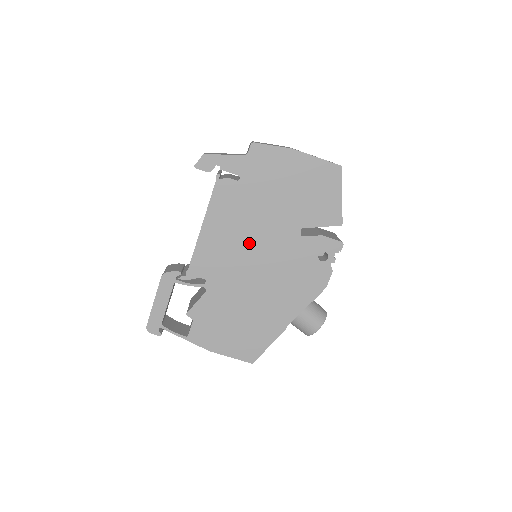
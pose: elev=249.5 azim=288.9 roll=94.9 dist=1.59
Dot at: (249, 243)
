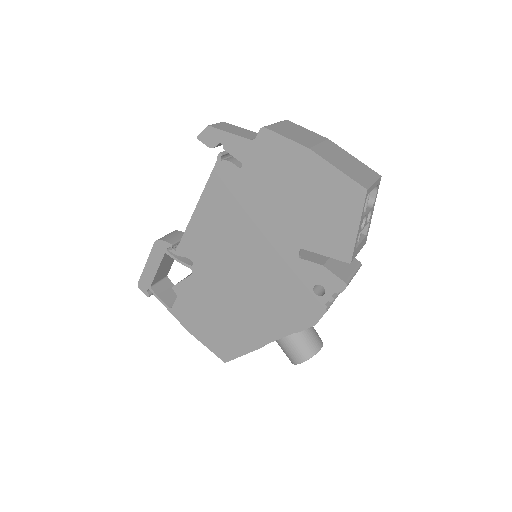
Dot at: (241, 242)
